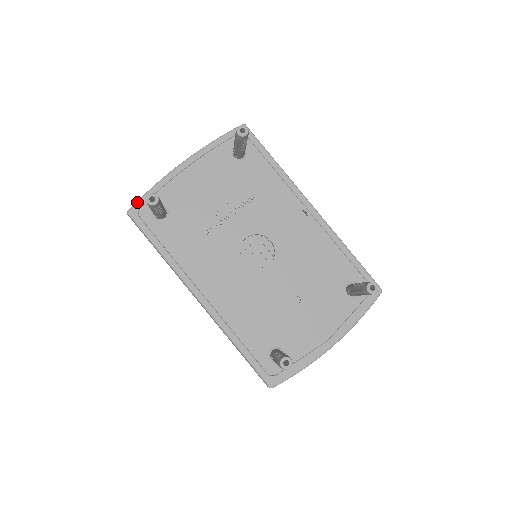
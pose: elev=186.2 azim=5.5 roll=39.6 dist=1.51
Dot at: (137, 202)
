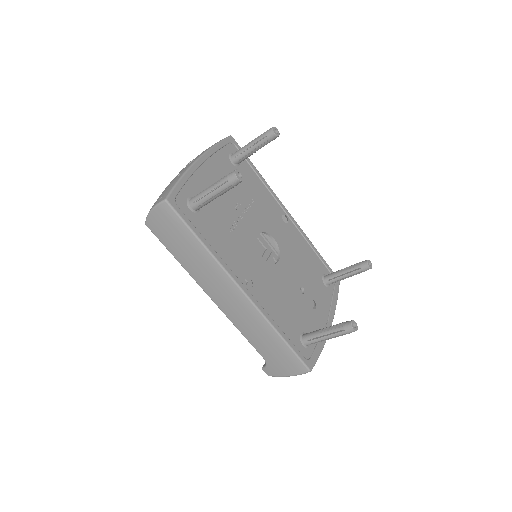
Dot at: (172, 190)
